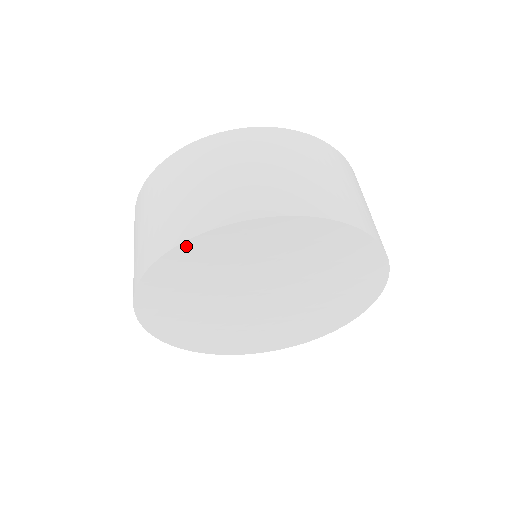
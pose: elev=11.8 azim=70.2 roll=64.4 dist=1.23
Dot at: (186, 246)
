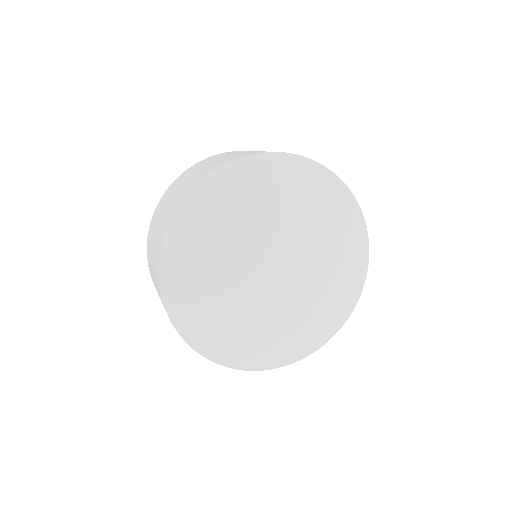
Dot at: (266, 157)
